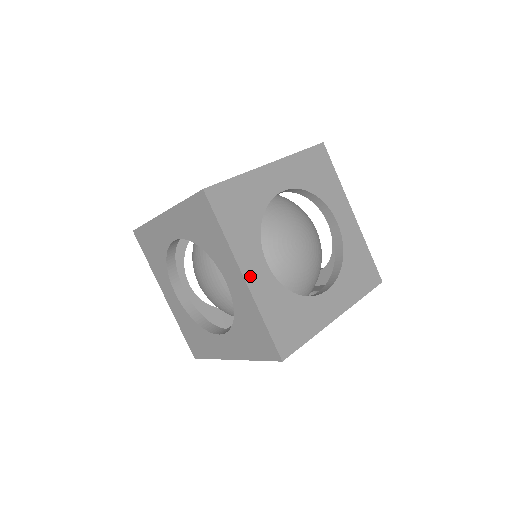
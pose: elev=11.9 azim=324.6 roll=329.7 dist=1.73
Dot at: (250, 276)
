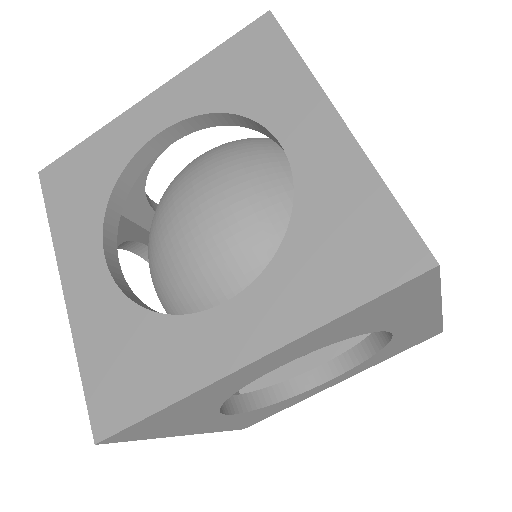
Dot at: occluded
